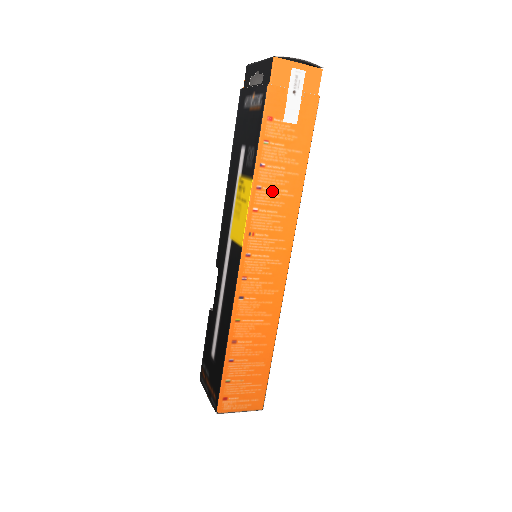
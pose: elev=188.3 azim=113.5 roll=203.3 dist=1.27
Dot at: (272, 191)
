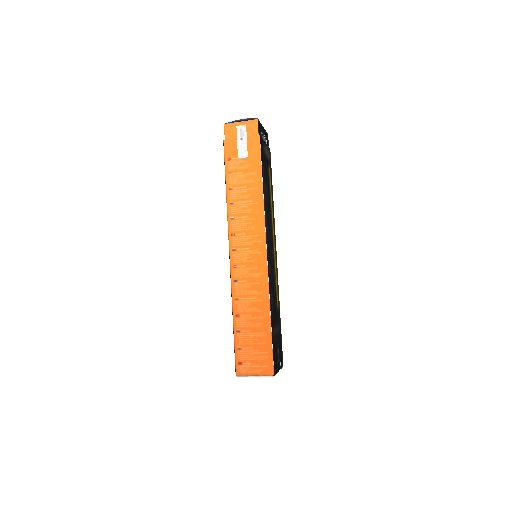
Dot at: (241, 203)
